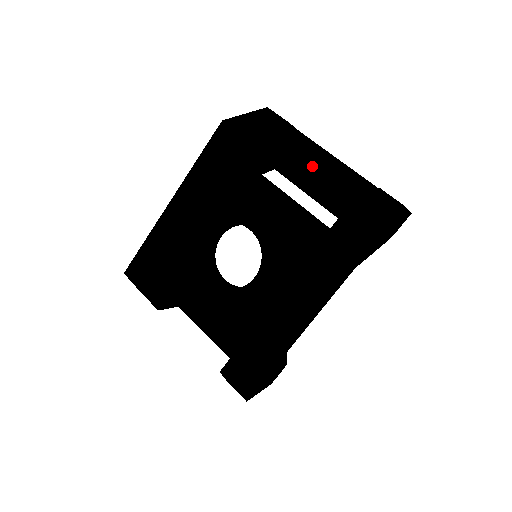
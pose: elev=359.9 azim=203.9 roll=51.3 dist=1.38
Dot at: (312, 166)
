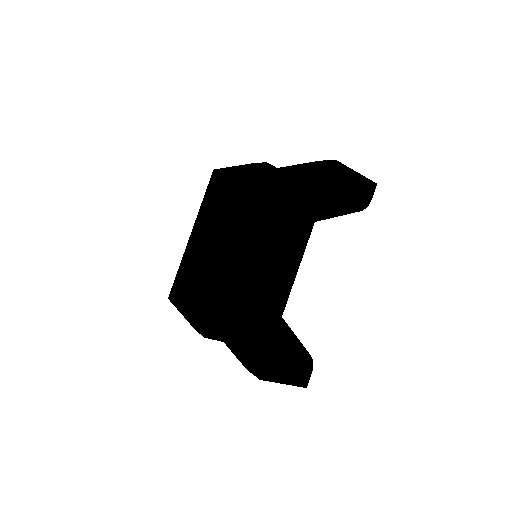
Dot at: occluded
